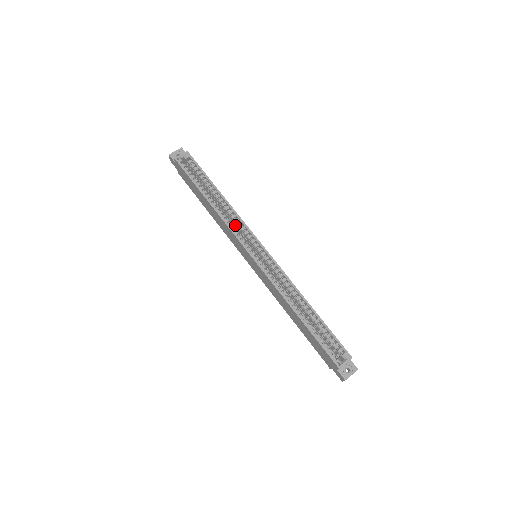
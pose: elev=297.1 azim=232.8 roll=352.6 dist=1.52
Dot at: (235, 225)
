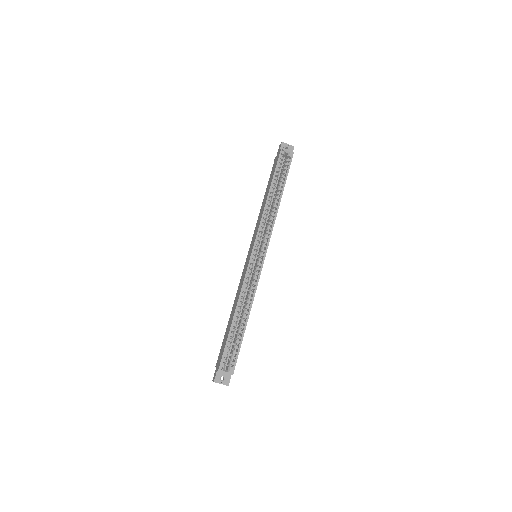
Dot at: (267, 225)
